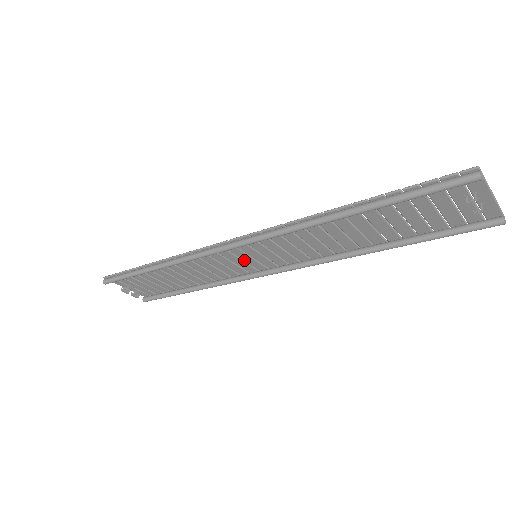
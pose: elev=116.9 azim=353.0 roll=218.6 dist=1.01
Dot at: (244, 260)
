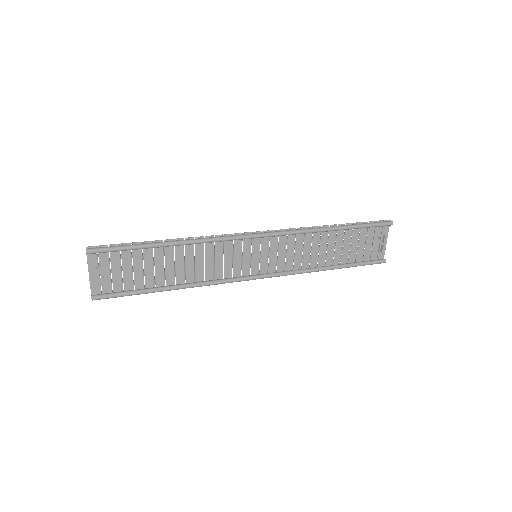
Dot at: (243, 259)
